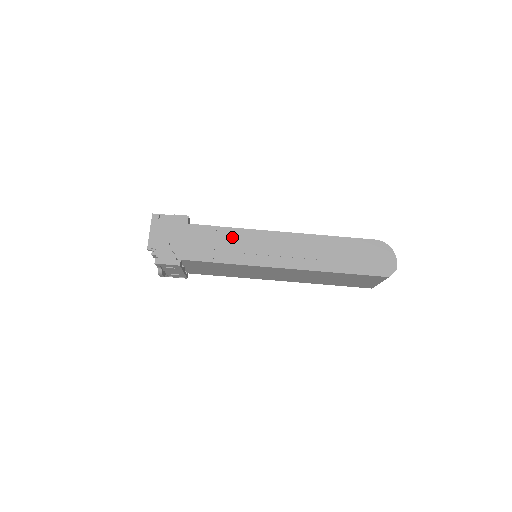
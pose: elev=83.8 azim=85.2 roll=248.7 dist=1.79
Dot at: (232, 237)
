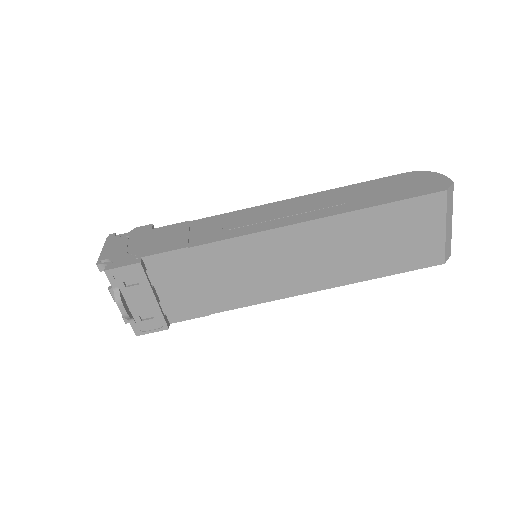
Dot at: (211, 223)
